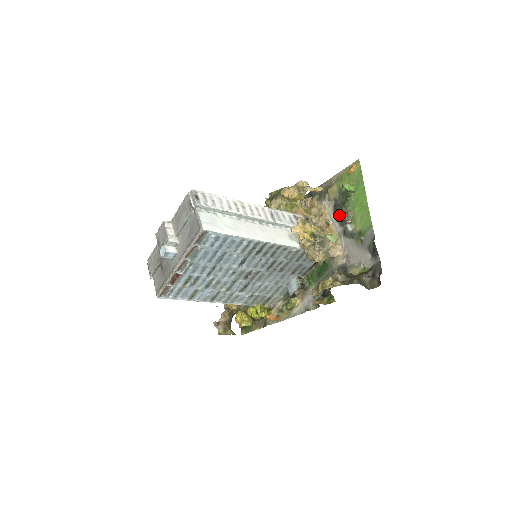
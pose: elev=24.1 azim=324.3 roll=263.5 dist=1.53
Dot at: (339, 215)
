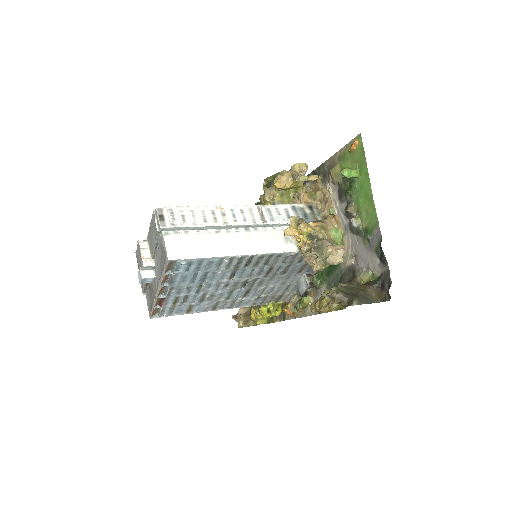
Dot at: (344, 204)
